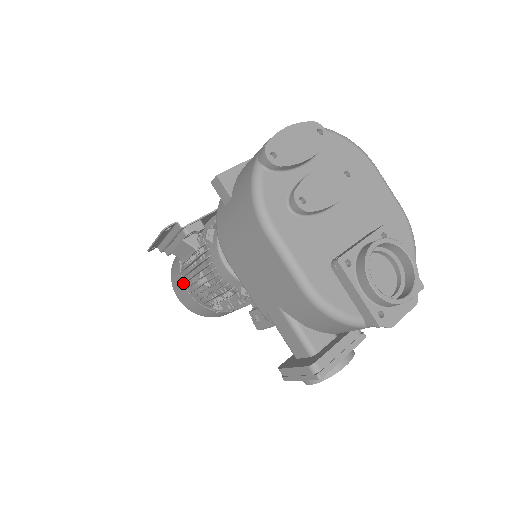
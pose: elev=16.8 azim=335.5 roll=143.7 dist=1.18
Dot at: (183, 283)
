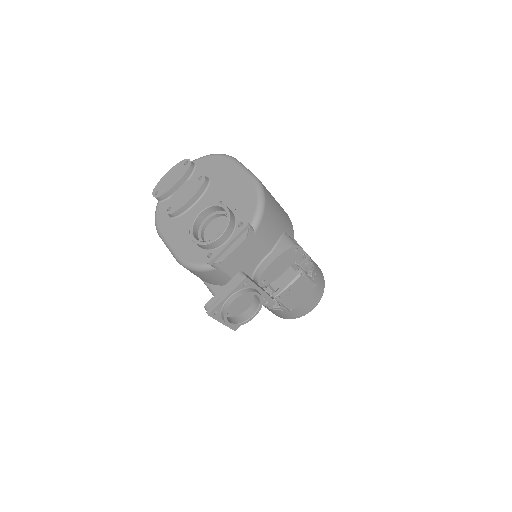
Dot at: occluded
